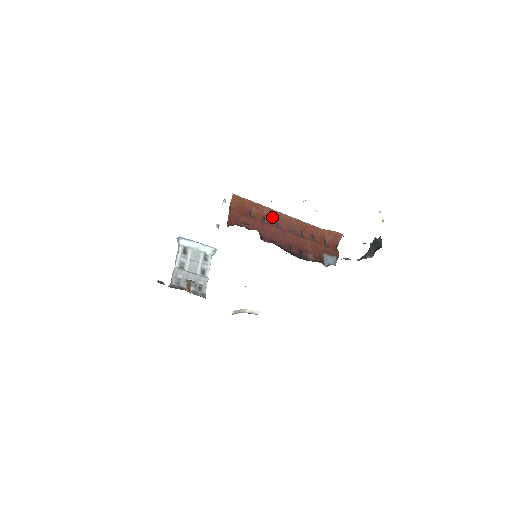
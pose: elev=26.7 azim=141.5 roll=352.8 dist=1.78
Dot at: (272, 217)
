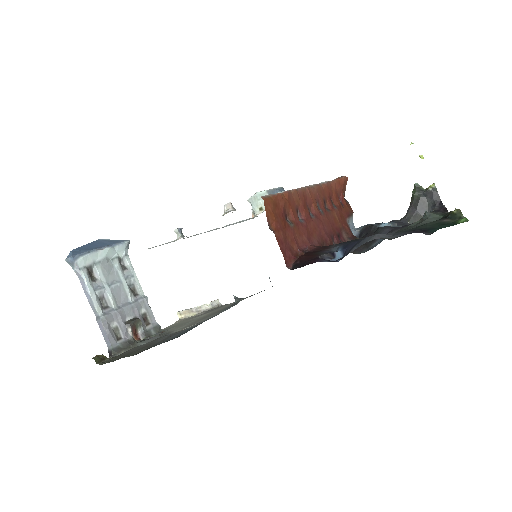
Dot at: (303, 204)
